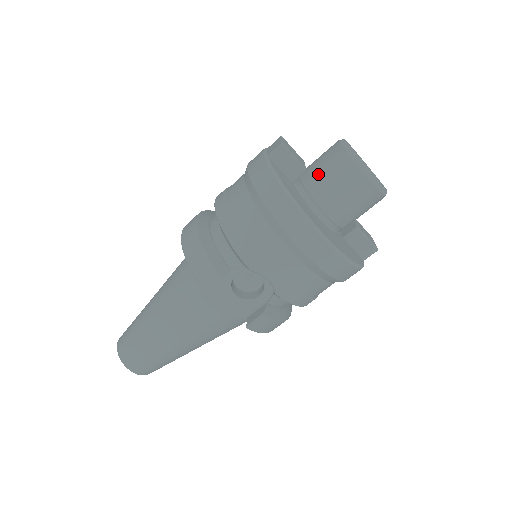
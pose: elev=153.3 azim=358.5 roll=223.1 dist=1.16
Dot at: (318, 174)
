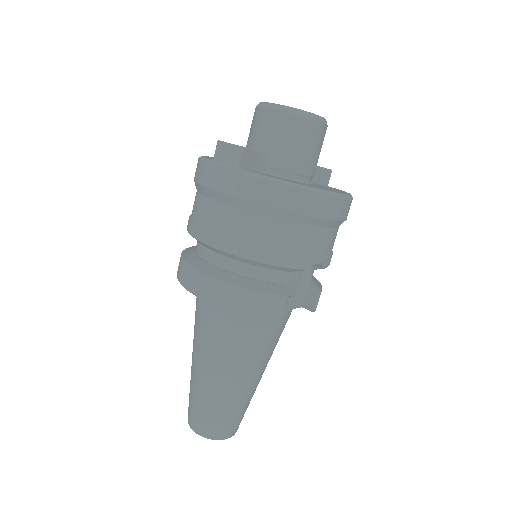
Dot at: (280, 149)
